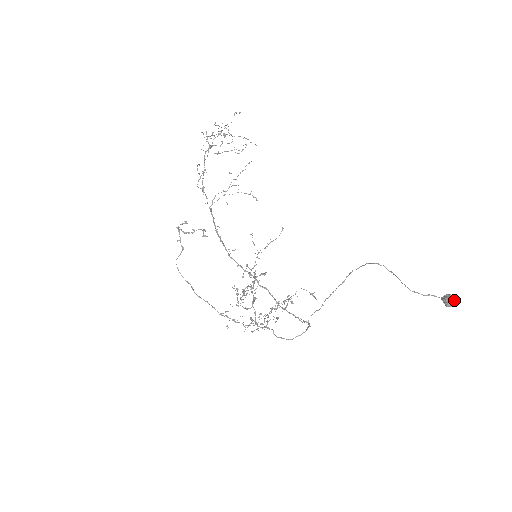
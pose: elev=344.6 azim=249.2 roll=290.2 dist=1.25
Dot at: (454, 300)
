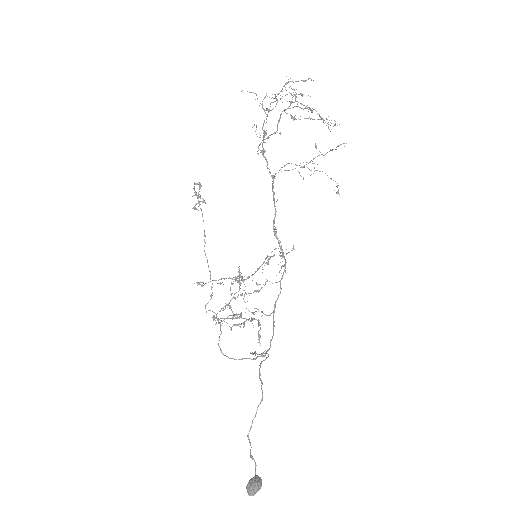
Dot at: (250, 493)
